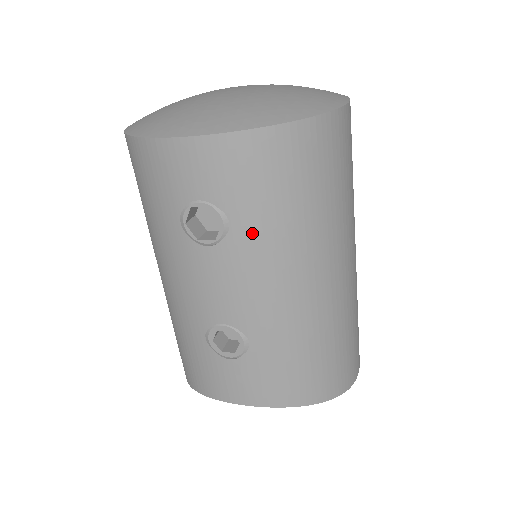
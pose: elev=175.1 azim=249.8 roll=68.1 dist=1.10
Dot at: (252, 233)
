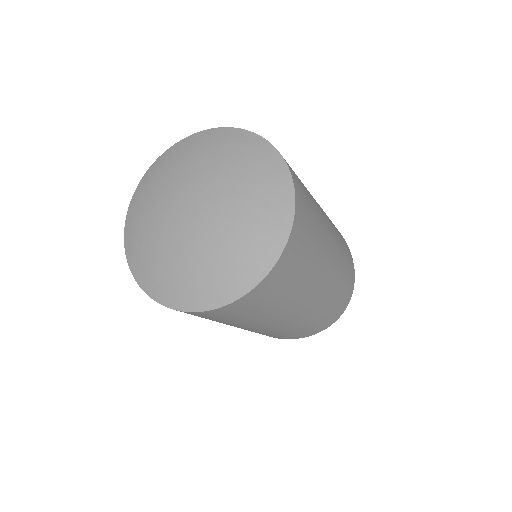
Dot at: occluded
